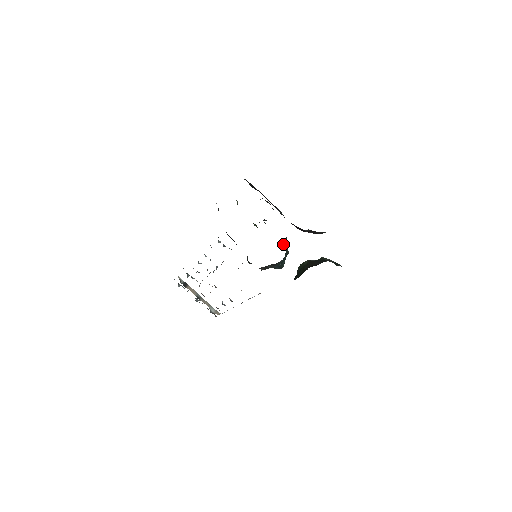
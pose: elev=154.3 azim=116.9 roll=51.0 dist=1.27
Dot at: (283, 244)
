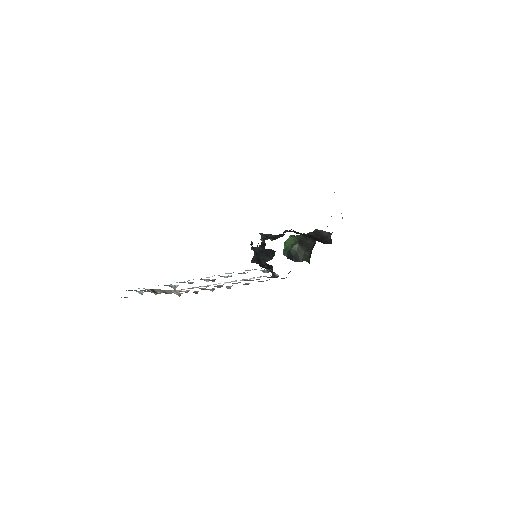
Dot at: occluded
